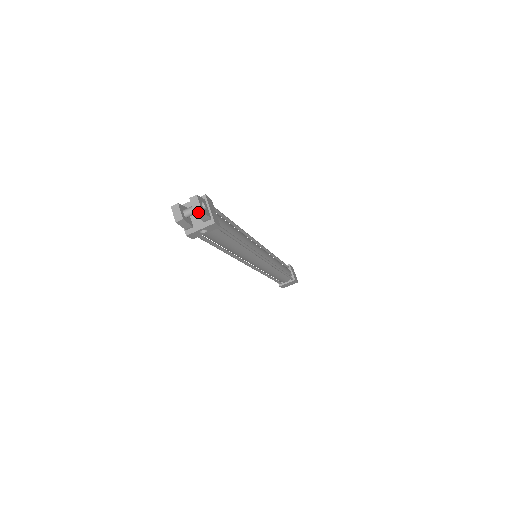
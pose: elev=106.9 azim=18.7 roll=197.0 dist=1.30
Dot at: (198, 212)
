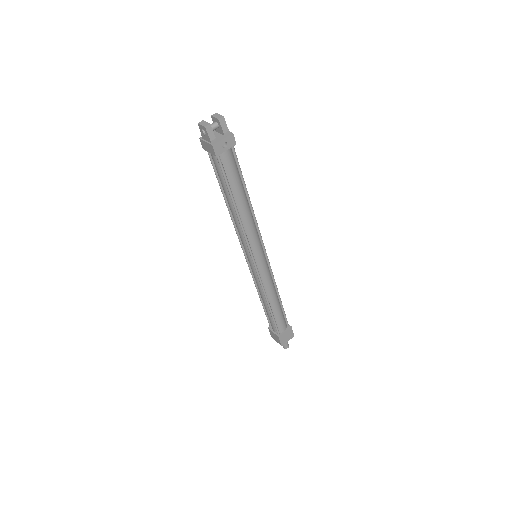
Dot at: (221, 118)
